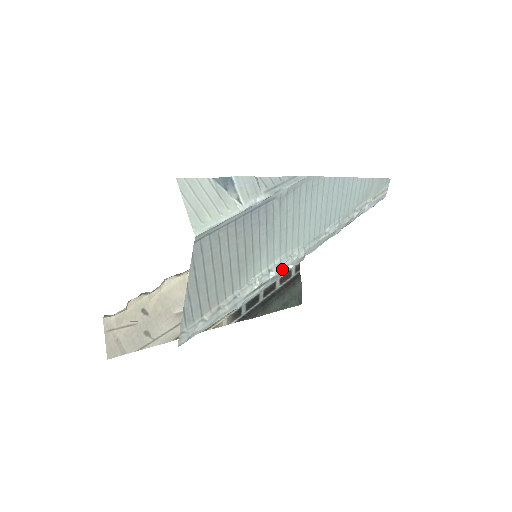
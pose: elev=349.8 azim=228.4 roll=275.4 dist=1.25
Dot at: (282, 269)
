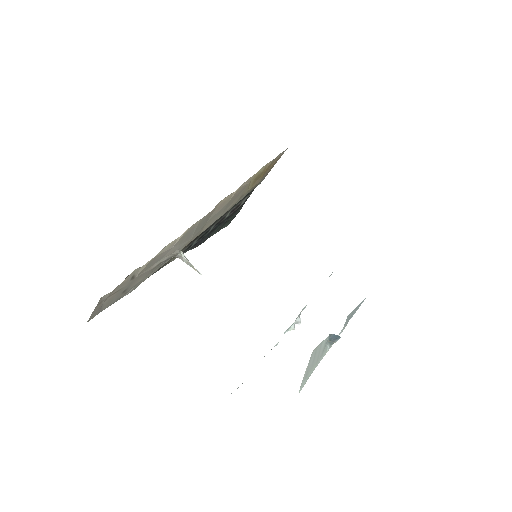
Dot at: (294, 327)
